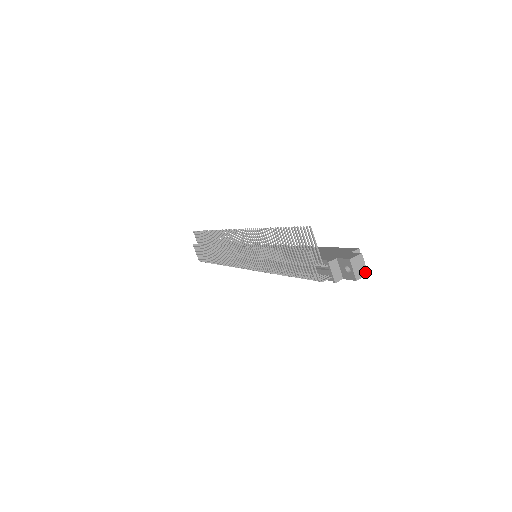
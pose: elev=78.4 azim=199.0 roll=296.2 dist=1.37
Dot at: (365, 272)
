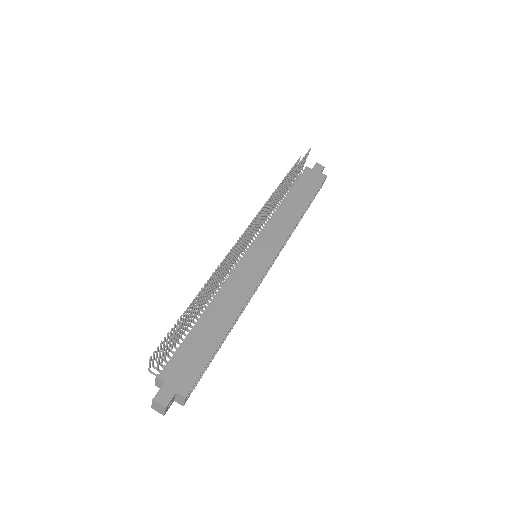
Dot at: (162, 413)
